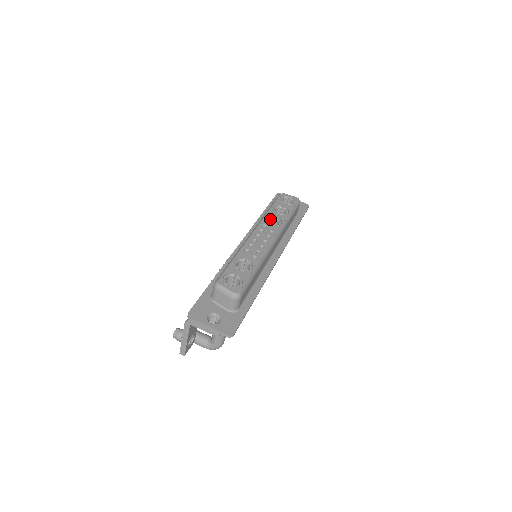
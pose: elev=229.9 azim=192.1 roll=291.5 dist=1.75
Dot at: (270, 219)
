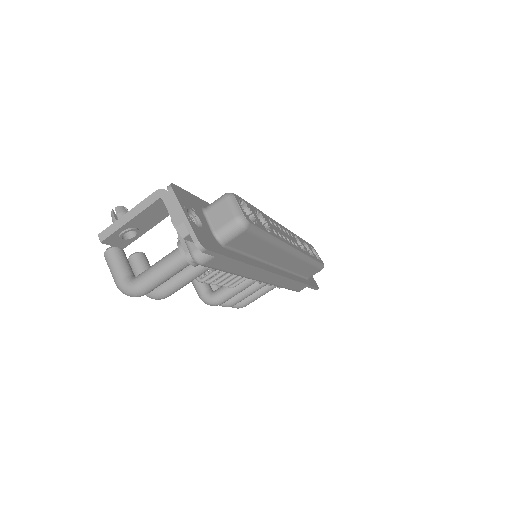
Dot at: occluded
